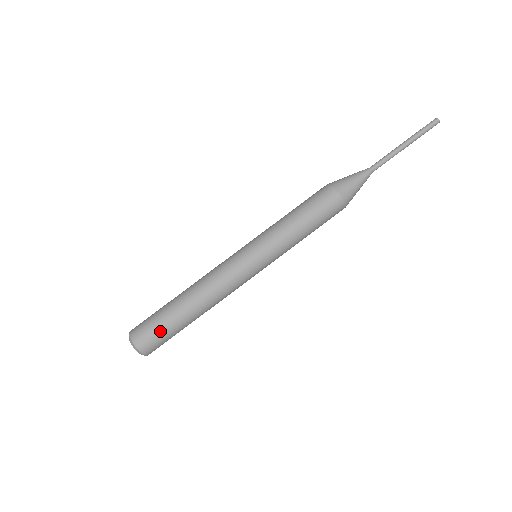
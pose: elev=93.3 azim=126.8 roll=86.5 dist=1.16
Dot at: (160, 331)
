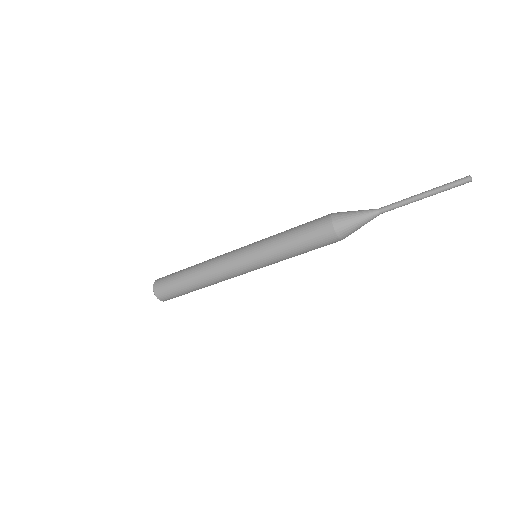
Dot at: occluded
